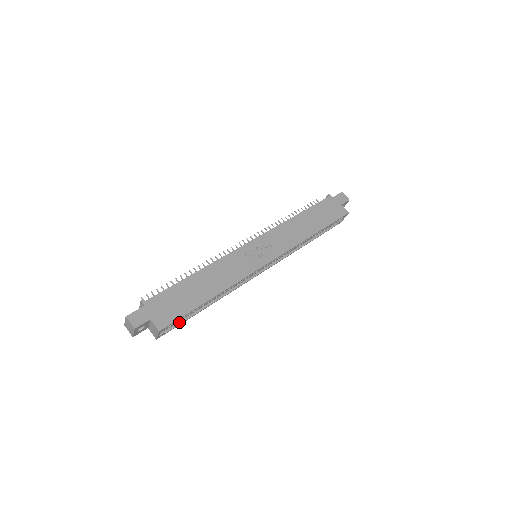
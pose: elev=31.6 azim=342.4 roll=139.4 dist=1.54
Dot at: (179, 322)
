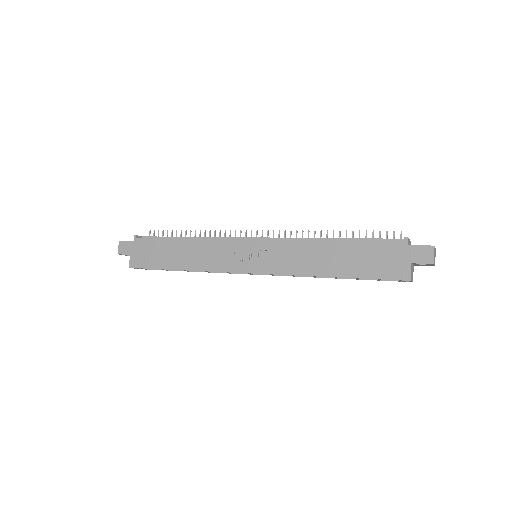
Dot at: occluded
